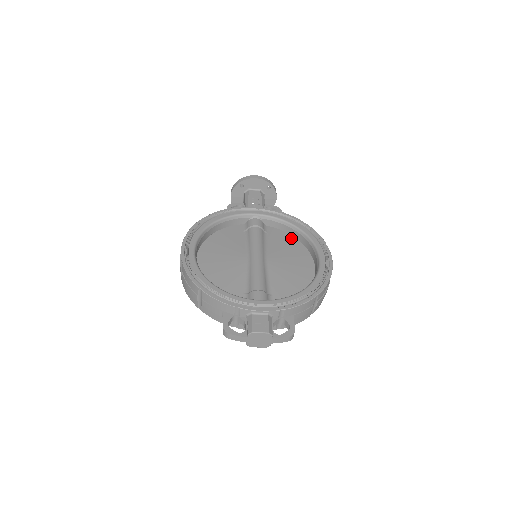
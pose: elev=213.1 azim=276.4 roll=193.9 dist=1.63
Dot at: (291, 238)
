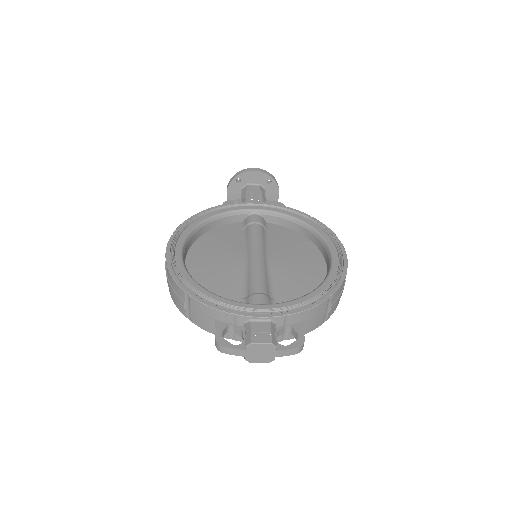
Dot at: (297, 235)
